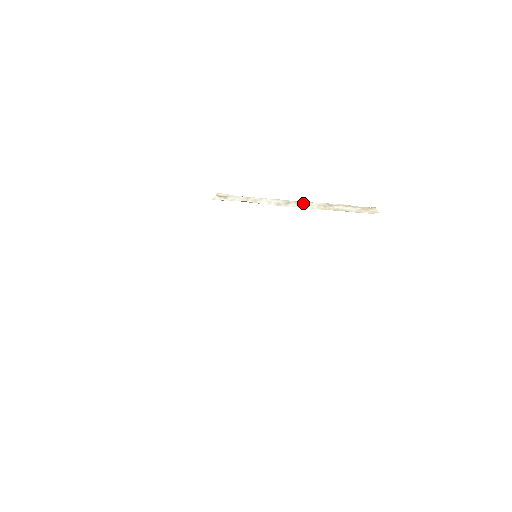
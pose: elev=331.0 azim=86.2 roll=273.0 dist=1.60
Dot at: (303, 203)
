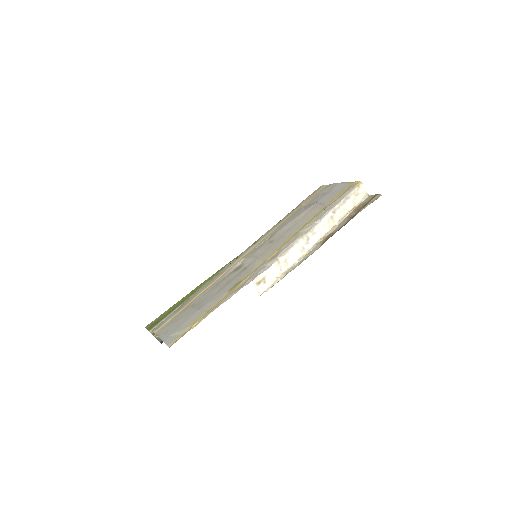
Dot at: (317, 229)
